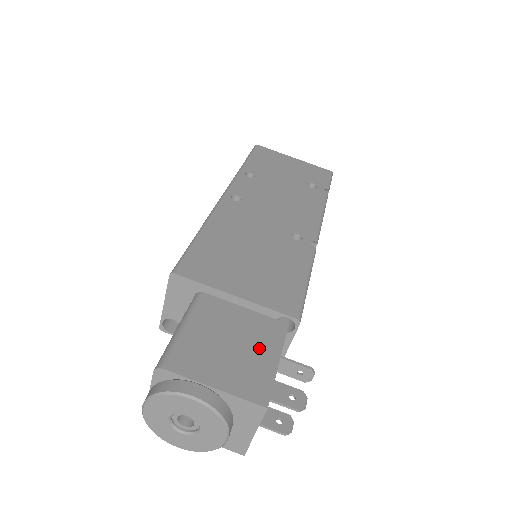
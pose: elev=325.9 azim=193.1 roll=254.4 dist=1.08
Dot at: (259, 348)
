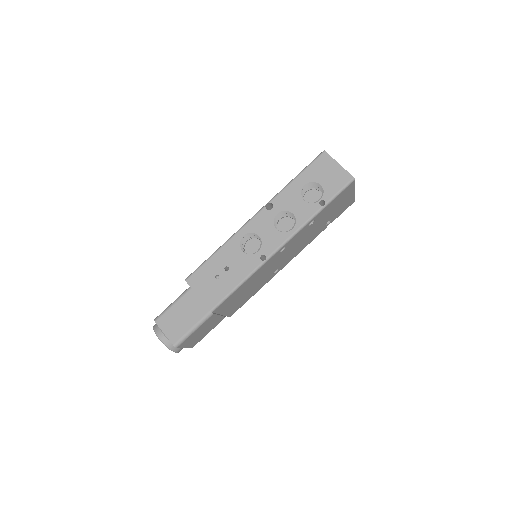
Dot at: (208, 330)
